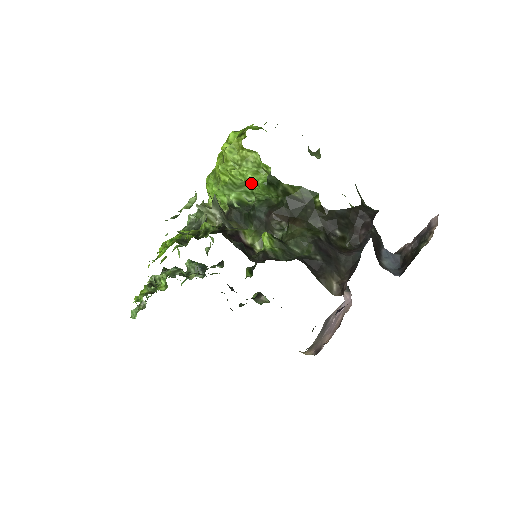
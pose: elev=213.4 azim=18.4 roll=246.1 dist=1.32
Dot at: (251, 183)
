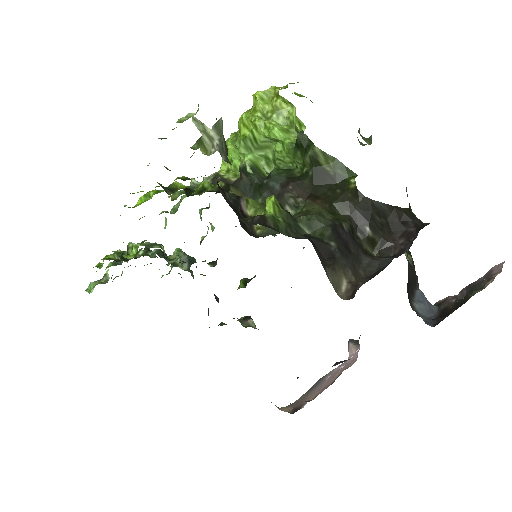
Dot at: (276, 145)
